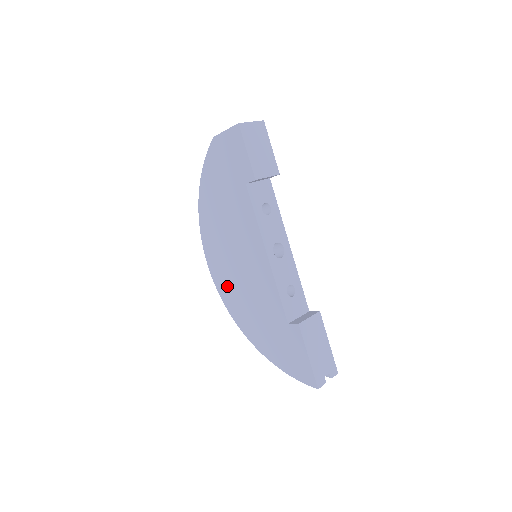
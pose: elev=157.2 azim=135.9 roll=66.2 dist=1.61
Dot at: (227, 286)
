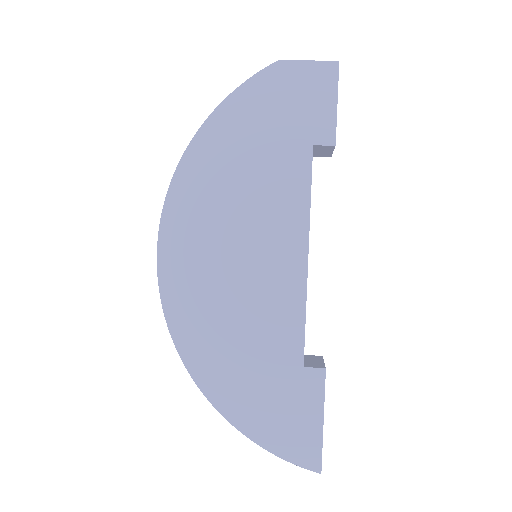
Dot at: (190, 290)
